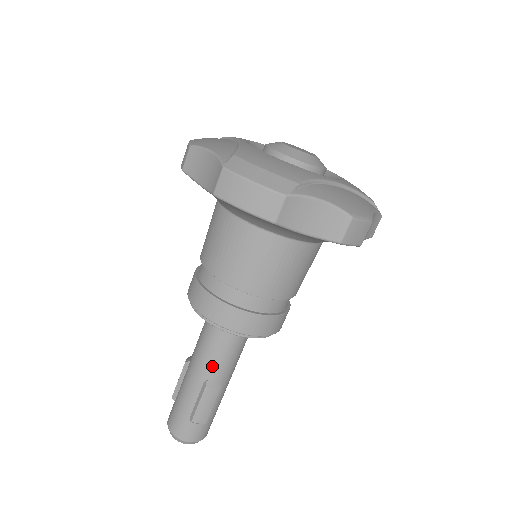
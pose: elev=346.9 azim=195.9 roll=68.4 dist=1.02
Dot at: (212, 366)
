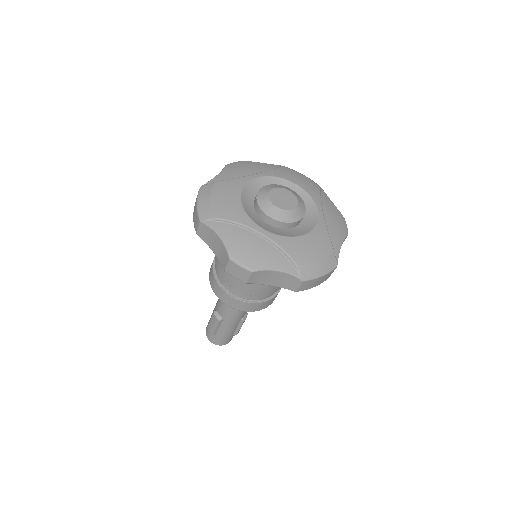
Dot at: (219, 304)
